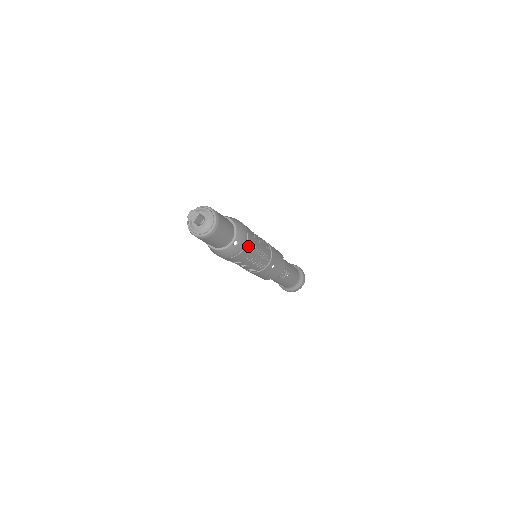
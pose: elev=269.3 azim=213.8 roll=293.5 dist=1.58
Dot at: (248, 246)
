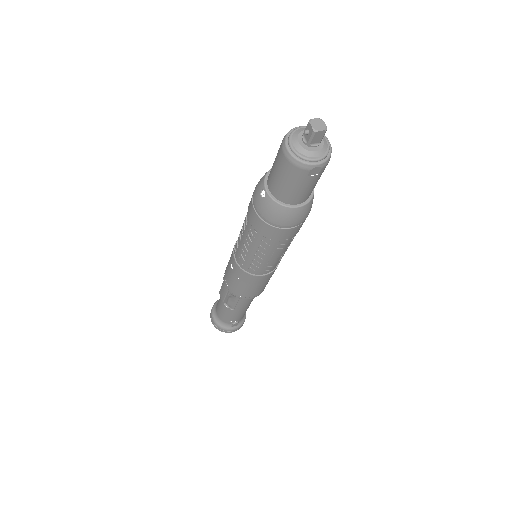
Dot at: occluded
